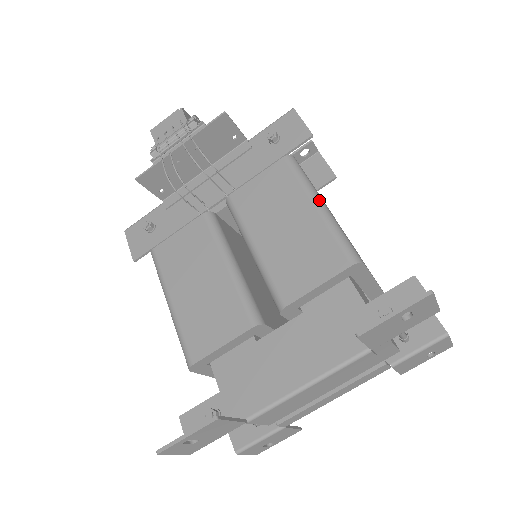
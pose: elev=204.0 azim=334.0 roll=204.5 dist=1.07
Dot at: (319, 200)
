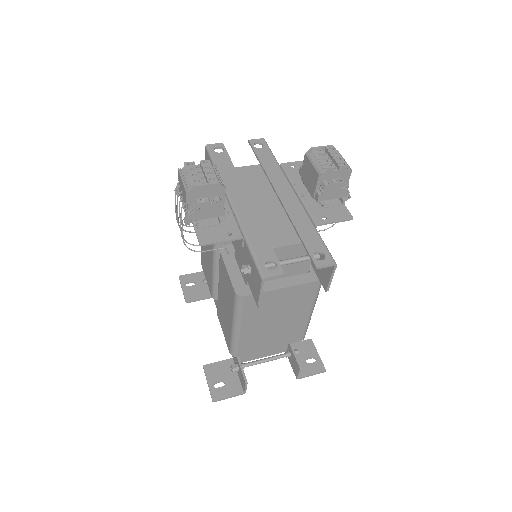
Dot at: (236, 326)
